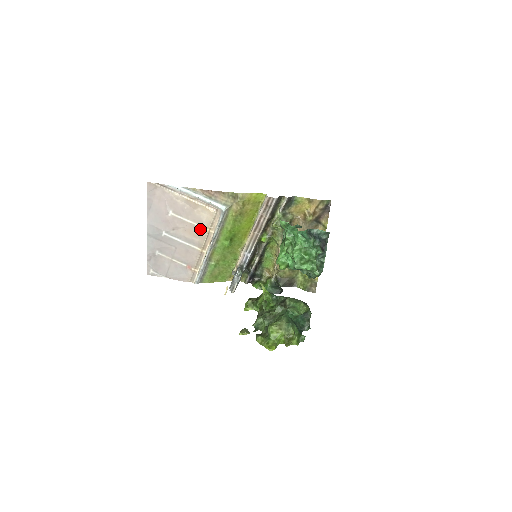
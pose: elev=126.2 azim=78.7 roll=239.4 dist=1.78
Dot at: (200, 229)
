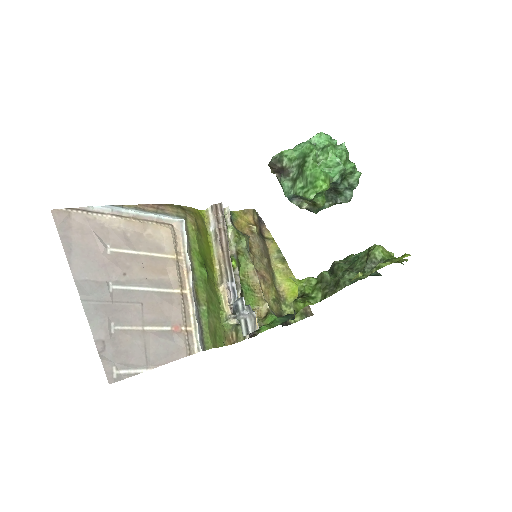
Dot at: (163, 260)
